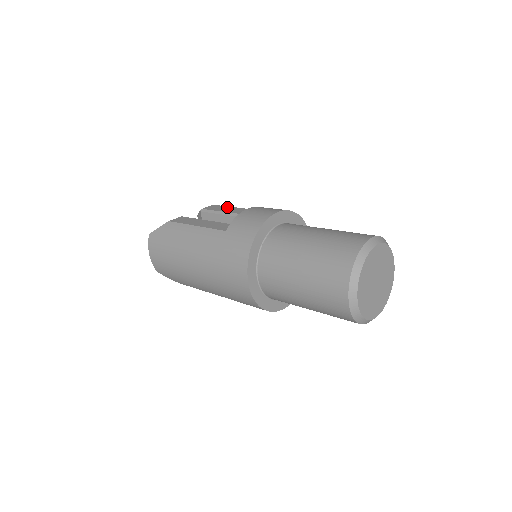
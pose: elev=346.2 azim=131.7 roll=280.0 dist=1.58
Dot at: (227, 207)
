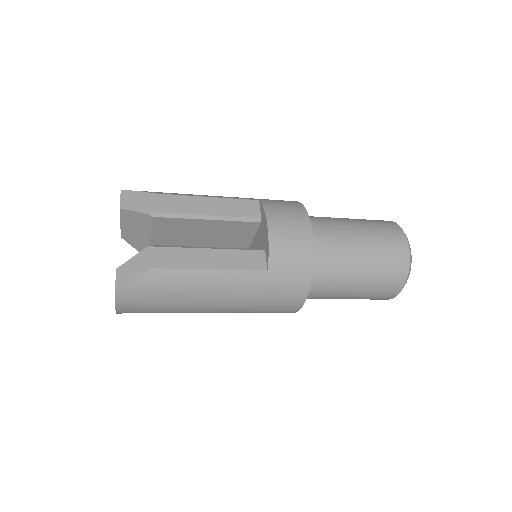
Dot at: (187, 199)
